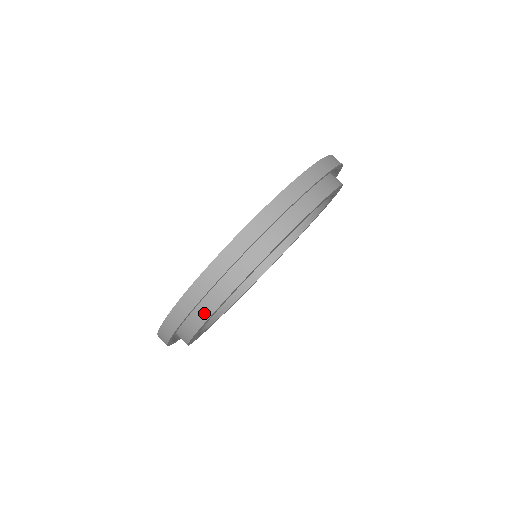
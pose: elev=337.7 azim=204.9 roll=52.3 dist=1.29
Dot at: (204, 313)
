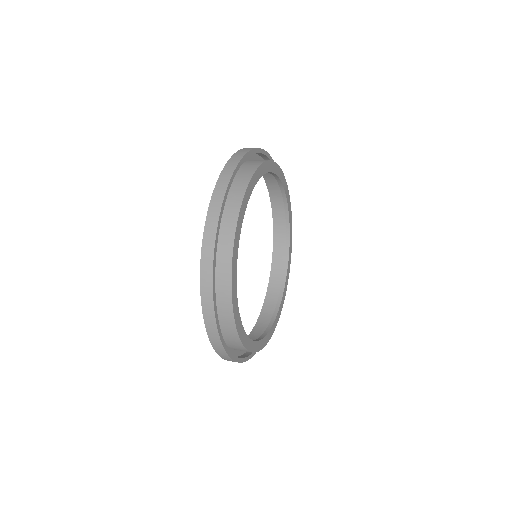
Dot at: (237, 343)
